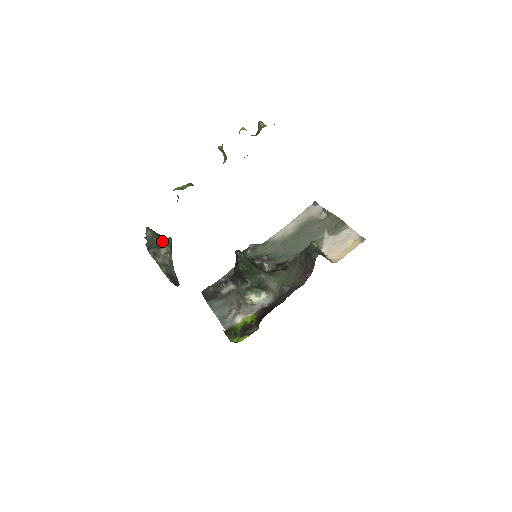
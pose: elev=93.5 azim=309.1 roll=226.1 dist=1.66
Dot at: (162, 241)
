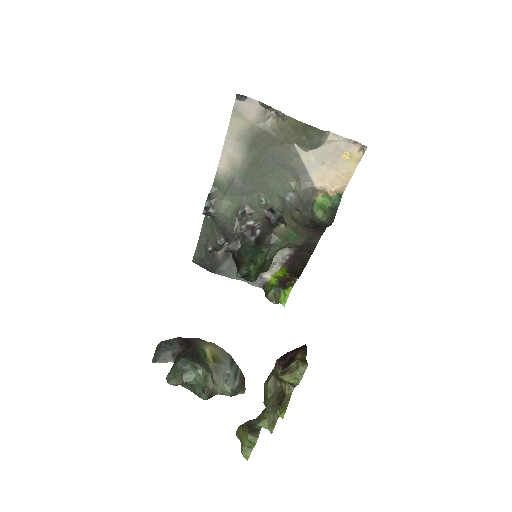
Dot at: (201, 383)
